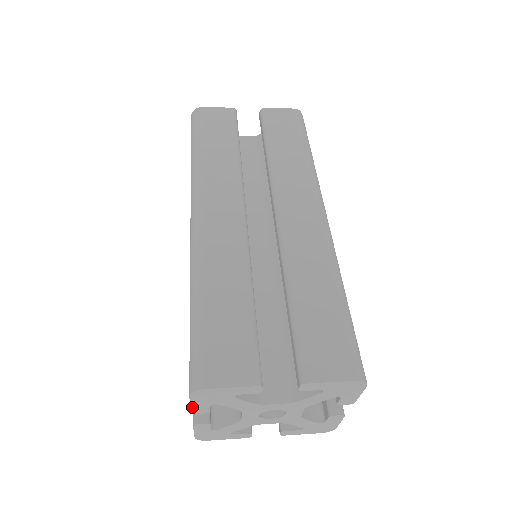
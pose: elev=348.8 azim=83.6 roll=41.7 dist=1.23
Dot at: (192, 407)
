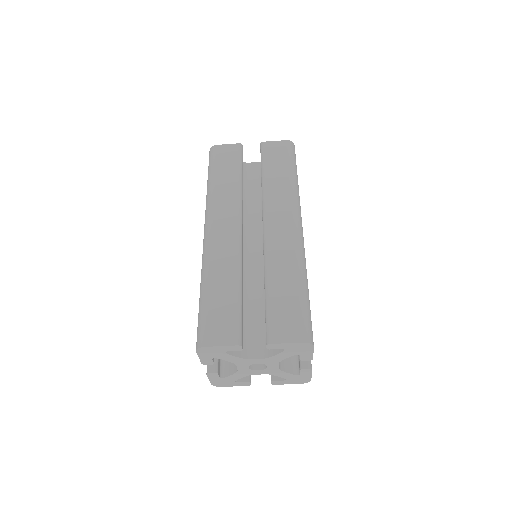
Dot at: (201, 360)
